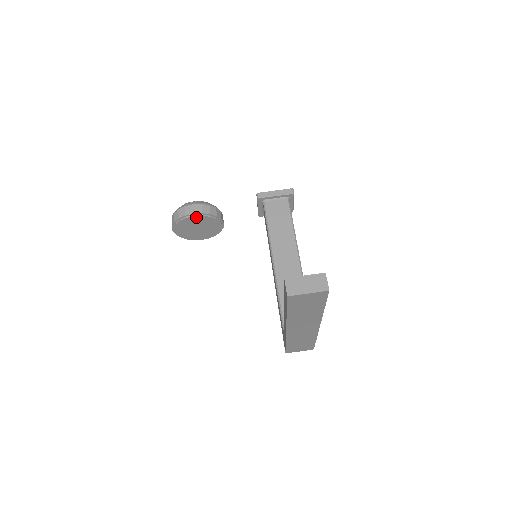
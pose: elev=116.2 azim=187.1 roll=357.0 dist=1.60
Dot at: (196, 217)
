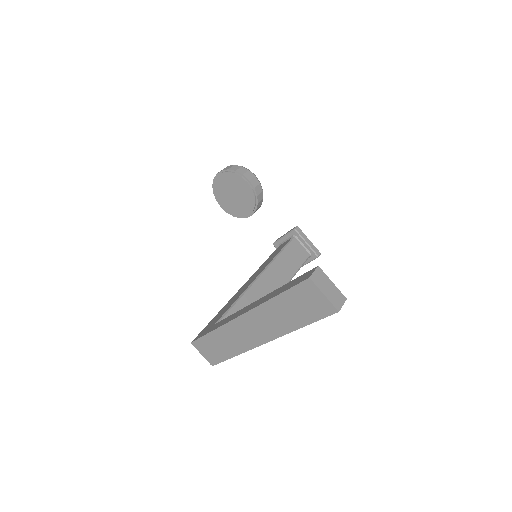
Dot at: (247, 185)
